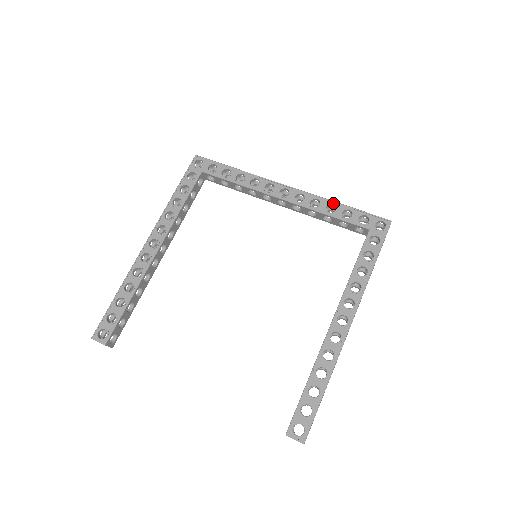
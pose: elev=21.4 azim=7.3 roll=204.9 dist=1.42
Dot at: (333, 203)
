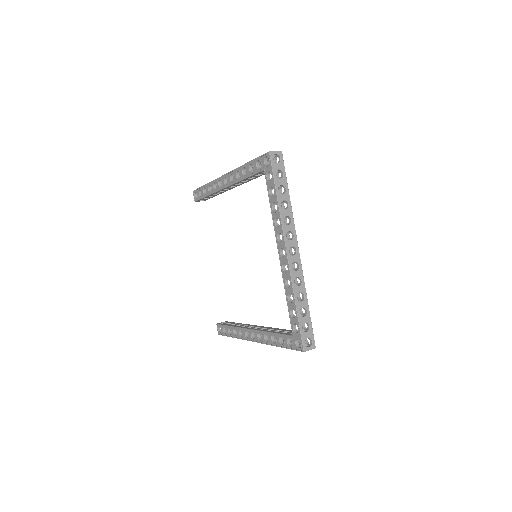
Dot at: (293, 298)
